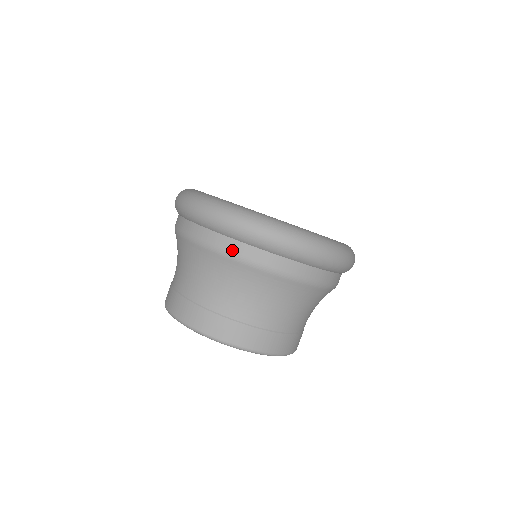
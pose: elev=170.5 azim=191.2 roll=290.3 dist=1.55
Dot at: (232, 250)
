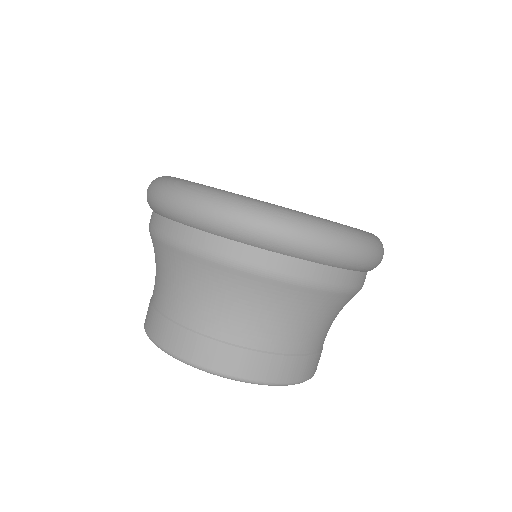
Dot at: (342, 282)
